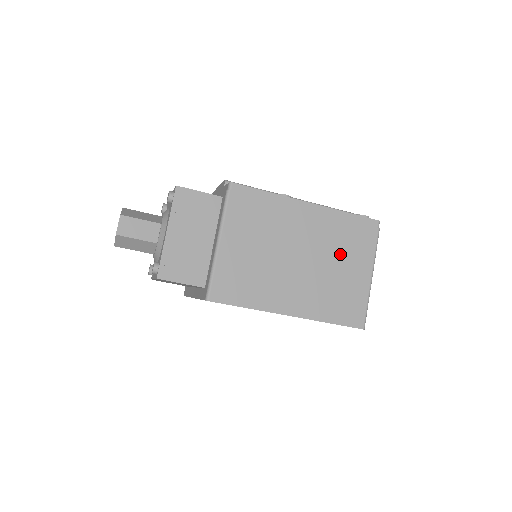
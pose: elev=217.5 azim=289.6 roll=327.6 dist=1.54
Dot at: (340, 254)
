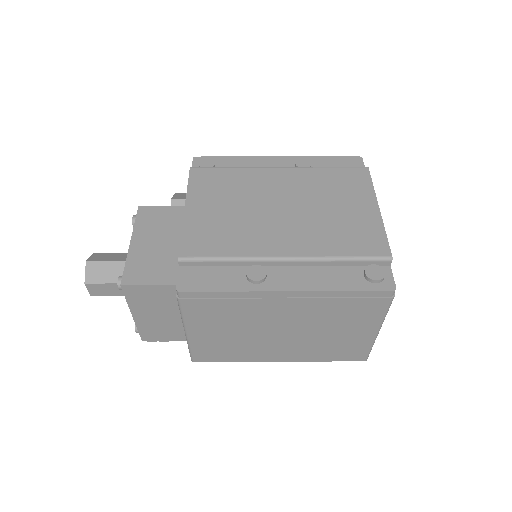
Dot at: (335, 323)
